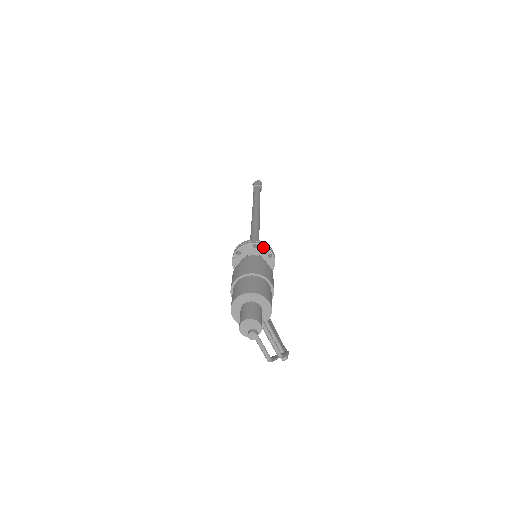
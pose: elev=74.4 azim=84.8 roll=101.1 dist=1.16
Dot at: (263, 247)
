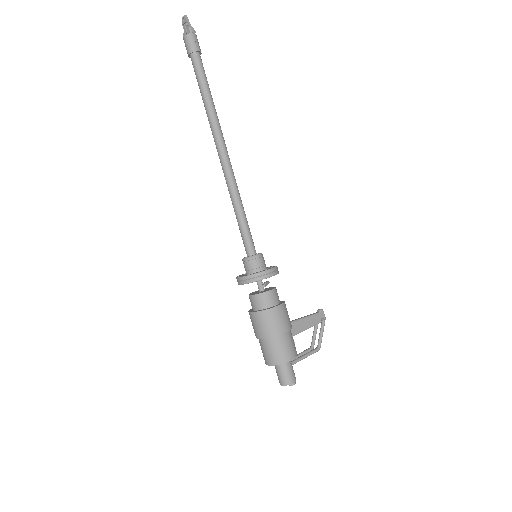
Dot at: (259, 280)
